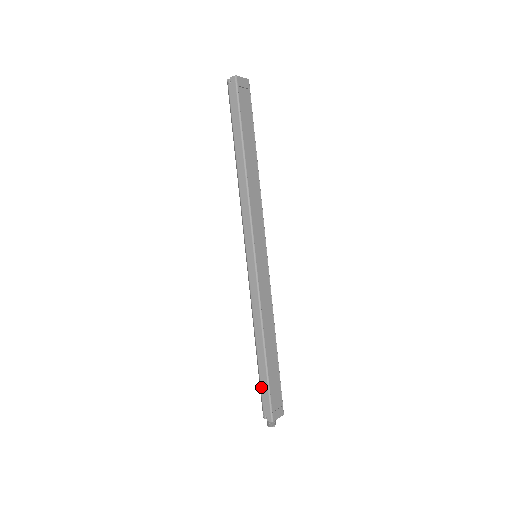
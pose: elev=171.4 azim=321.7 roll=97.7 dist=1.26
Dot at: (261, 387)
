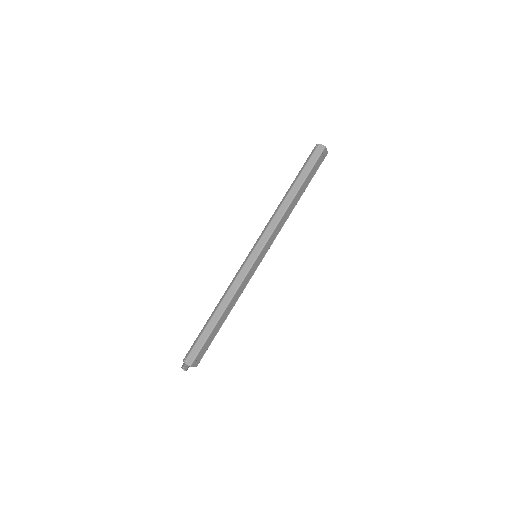
Dot at: (199, 339)
